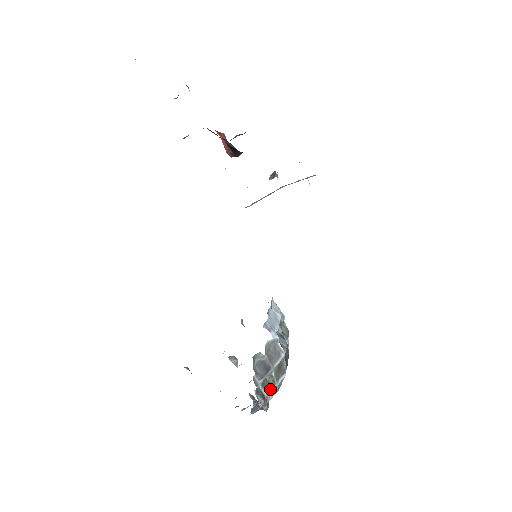
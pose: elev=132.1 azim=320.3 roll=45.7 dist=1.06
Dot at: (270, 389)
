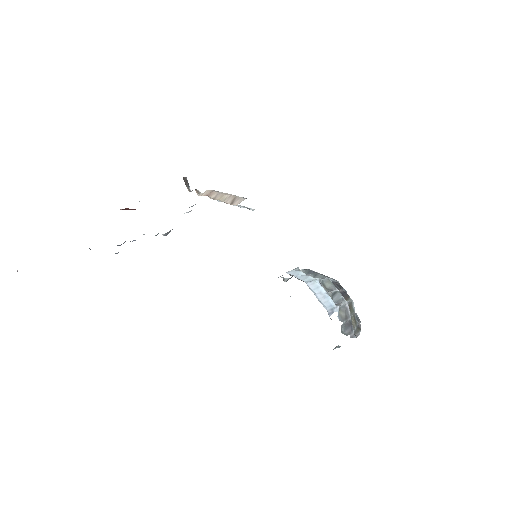
Dot at: (355, 318)
